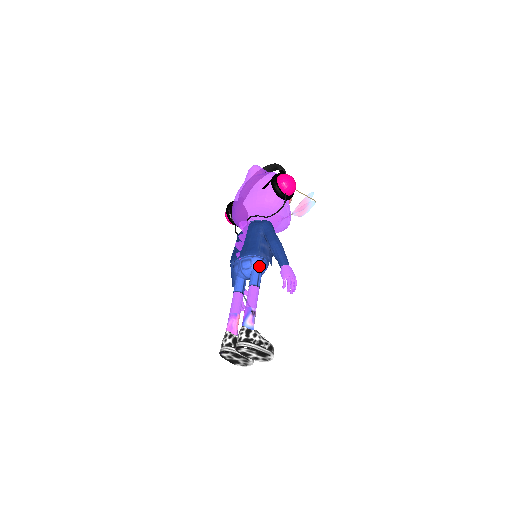
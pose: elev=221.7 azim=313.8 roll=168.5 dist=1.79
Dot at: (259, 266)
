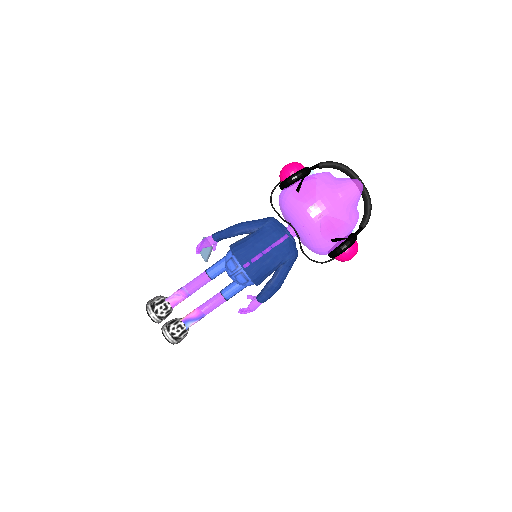
Dot at: occluded
